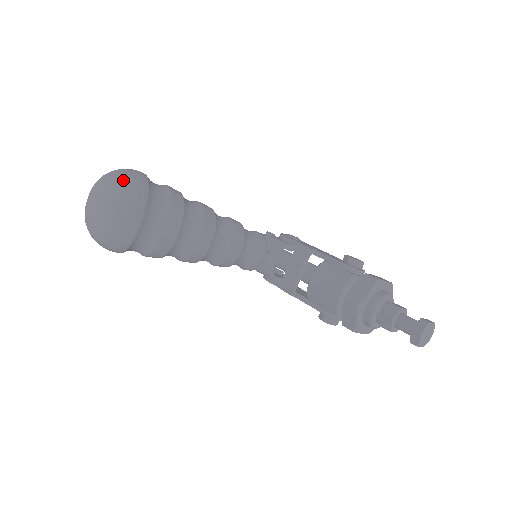
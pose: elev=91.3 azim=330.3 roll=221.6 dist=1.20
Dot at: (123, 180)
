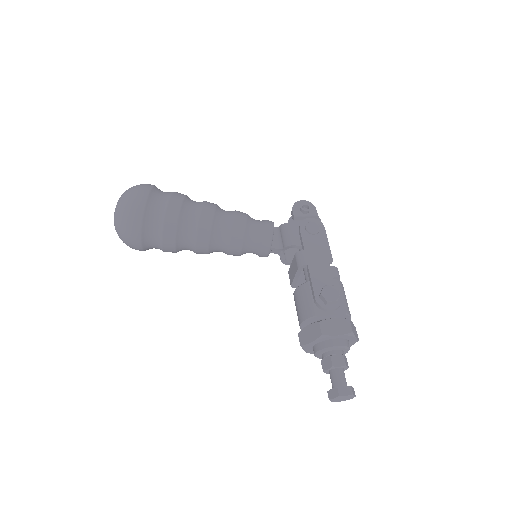
Dot at: (123, 215)
